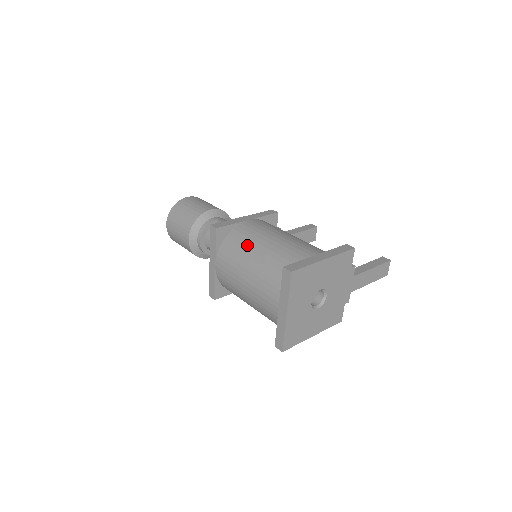
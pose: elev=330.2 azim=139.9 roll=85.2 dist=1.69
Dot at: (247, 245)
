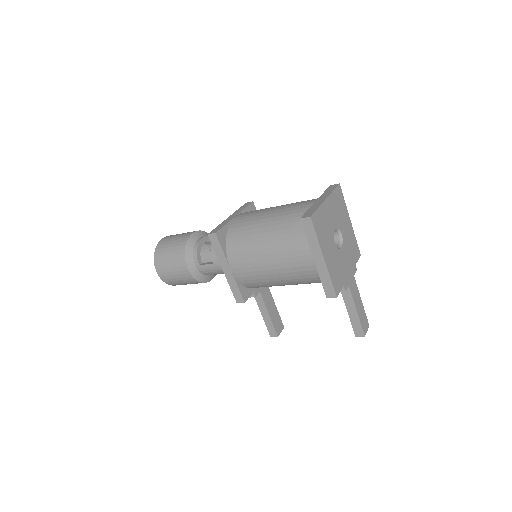
Dot at: occluded
